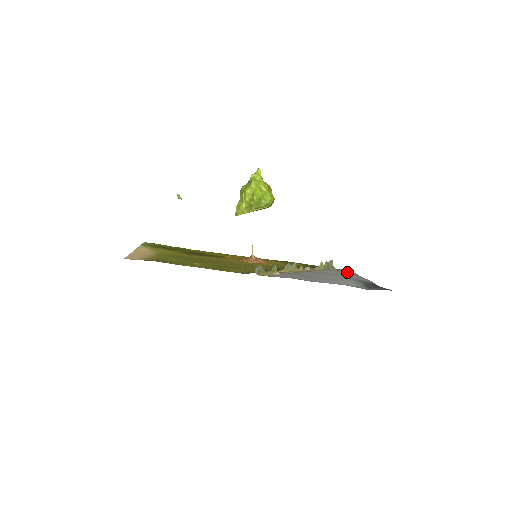
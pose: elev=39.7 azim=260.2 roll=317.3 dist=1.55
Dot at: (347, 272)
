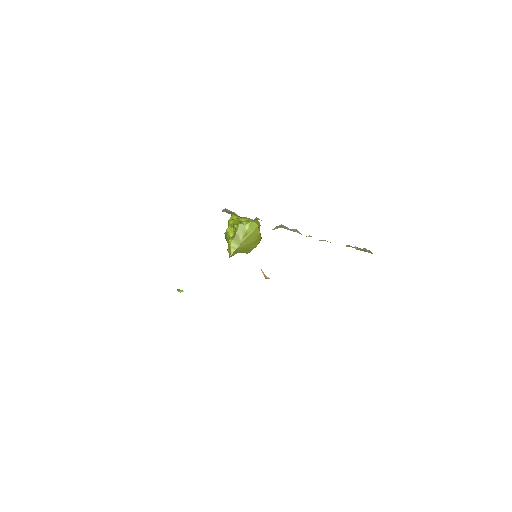
Dot at: occluded
